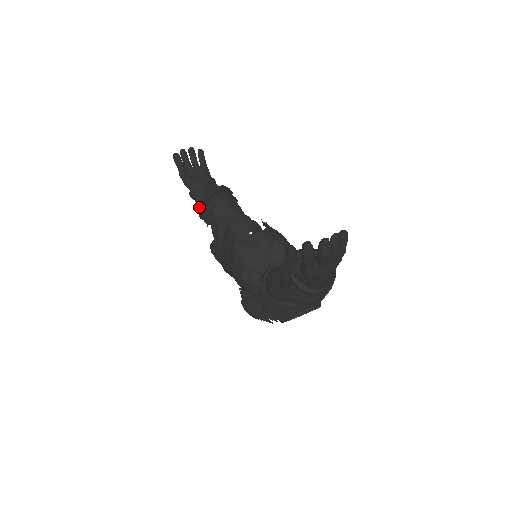
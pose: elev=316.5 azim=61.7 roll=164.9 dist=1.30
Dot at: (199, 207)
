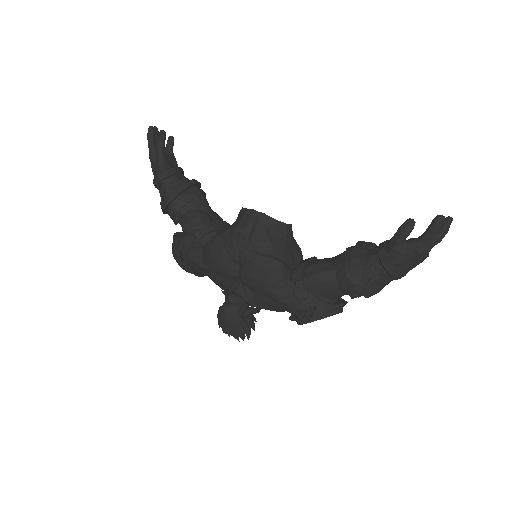
Dot at: (173, 193)
